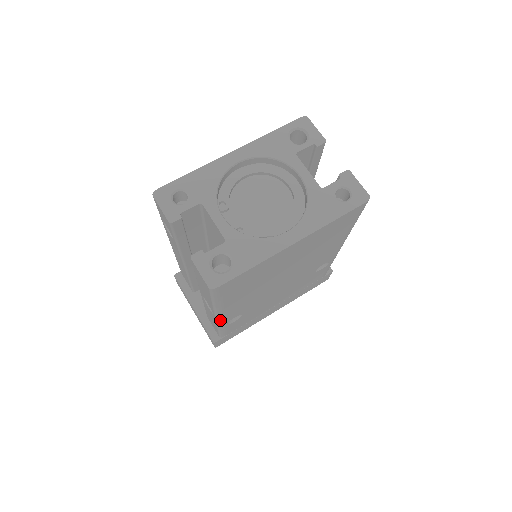
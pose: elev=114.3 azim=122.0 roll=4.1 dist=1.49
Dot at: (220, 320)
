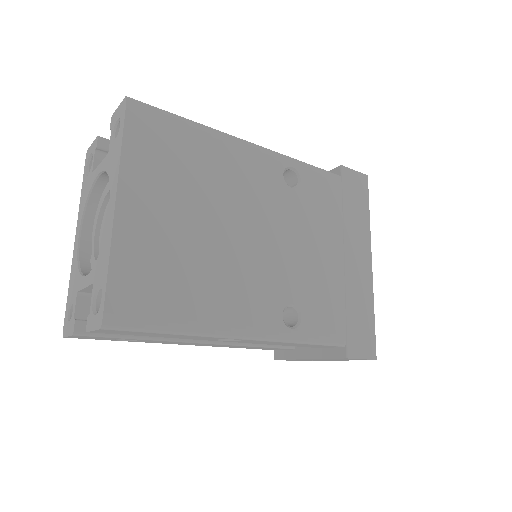
Dot at: (258, 335)
